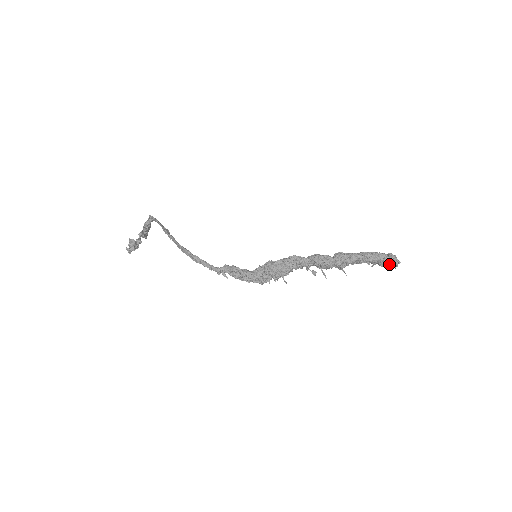
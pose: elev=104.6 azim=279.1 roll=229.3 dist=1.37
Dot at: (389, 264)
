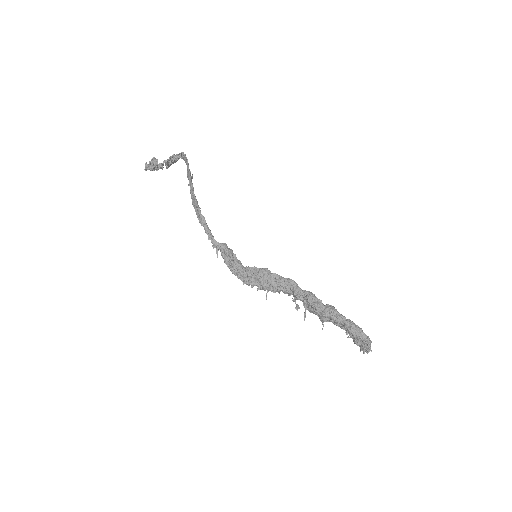
Dot at: (363, 346)
